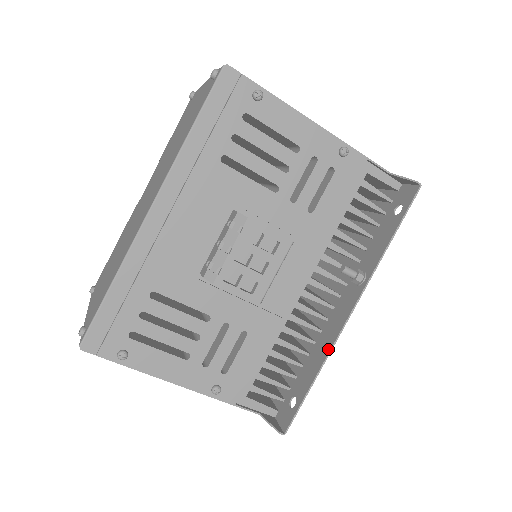
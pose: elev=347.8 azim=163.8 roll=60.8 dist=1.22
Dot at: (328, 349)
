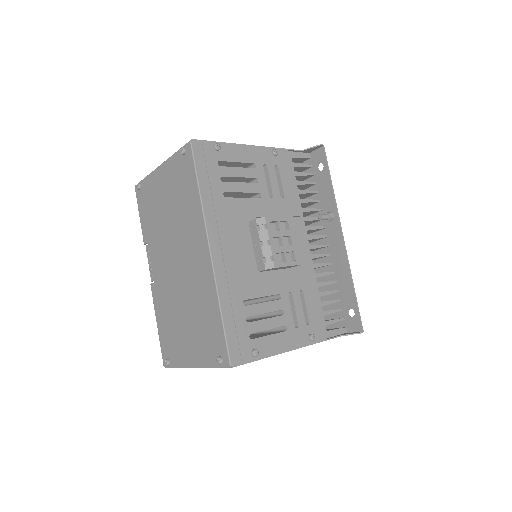
Dot at: (347, 266)
